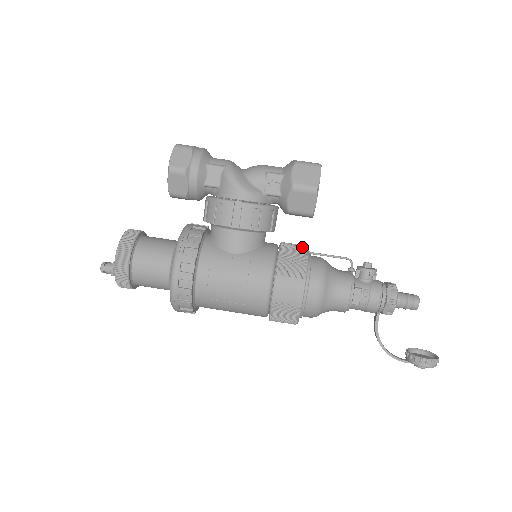
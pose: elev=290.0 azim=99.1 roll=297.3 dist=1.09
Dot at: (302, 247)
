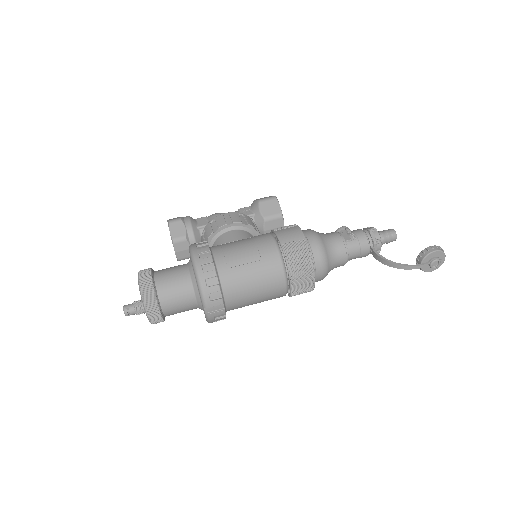
Dot at: occluded
